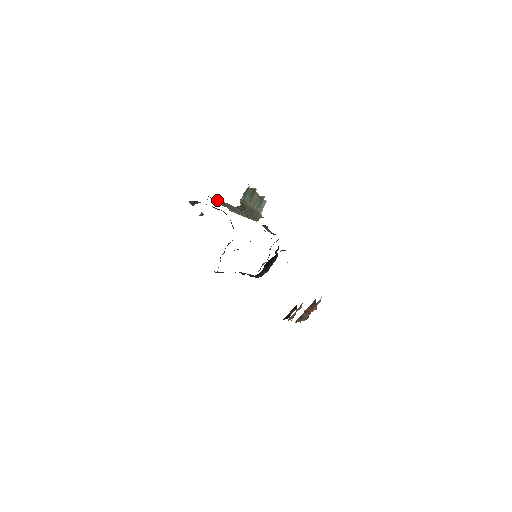
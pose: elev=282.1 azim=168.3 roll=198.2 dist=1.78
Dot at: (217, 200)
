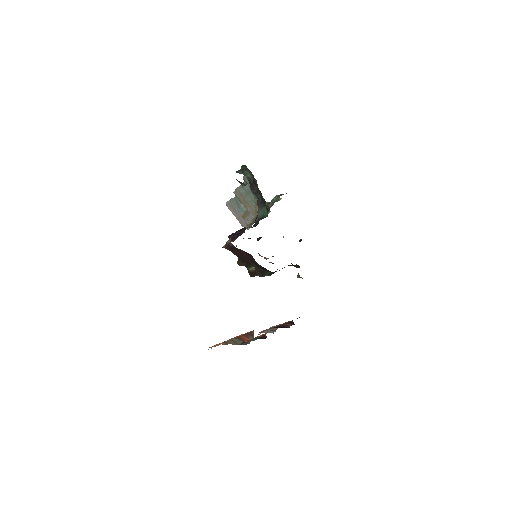
Dot at: occluded
